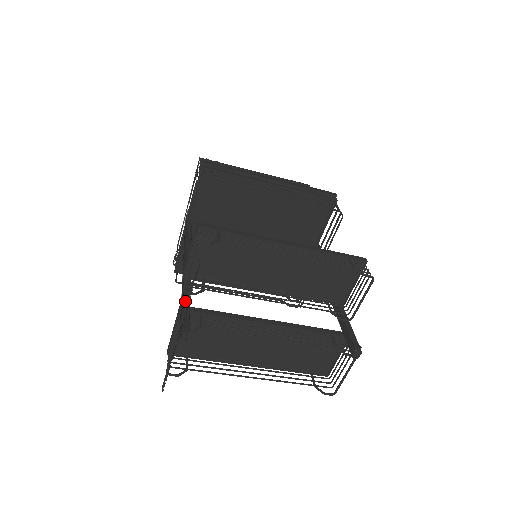
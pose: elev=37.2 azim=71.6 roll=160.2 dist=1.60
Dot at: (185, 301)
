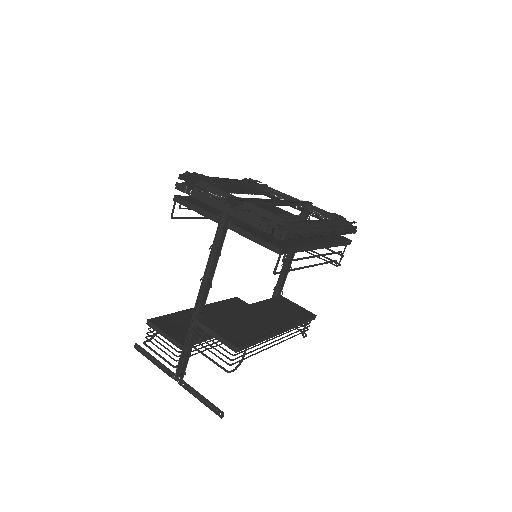
Dot at: (189, 352)
